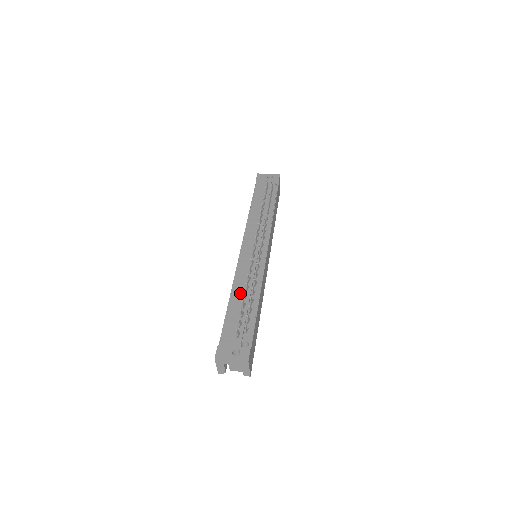
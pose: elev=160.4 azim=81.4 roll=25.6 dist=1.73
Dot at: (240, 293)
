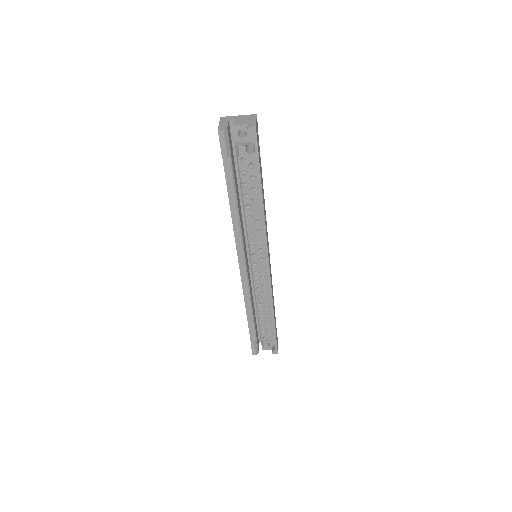
Dot at: occluded
